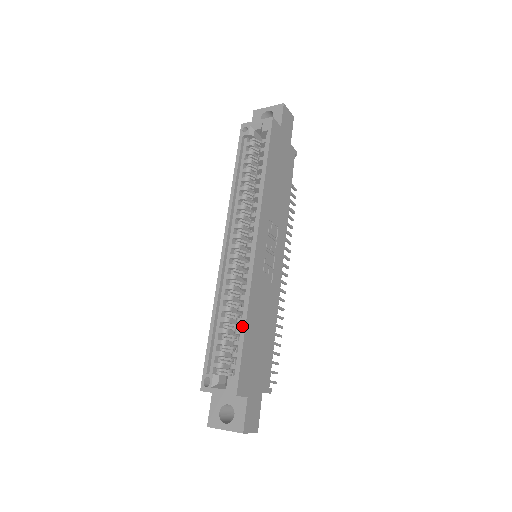
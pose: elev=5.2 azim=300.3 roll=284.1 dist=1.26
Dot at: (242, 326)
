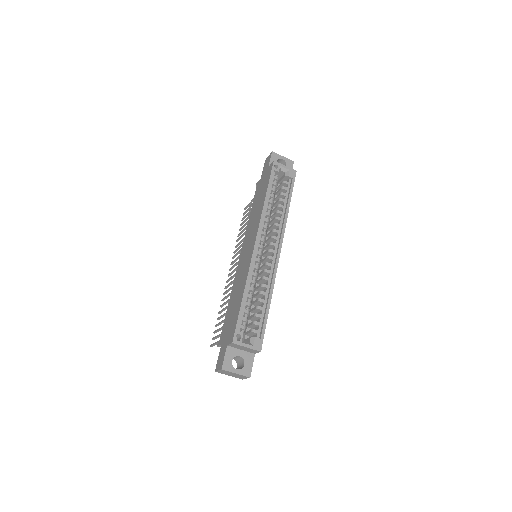
Dot at: (268, 306)
